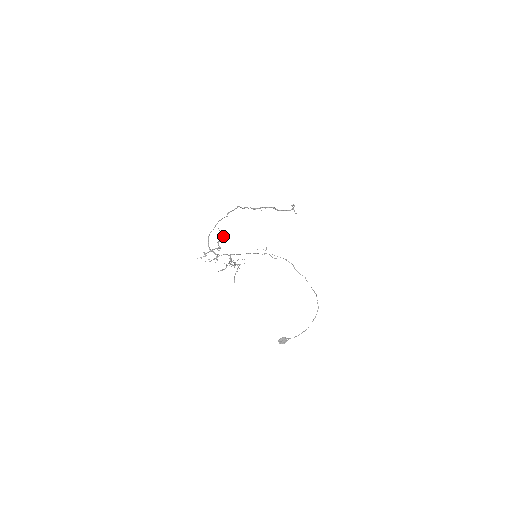
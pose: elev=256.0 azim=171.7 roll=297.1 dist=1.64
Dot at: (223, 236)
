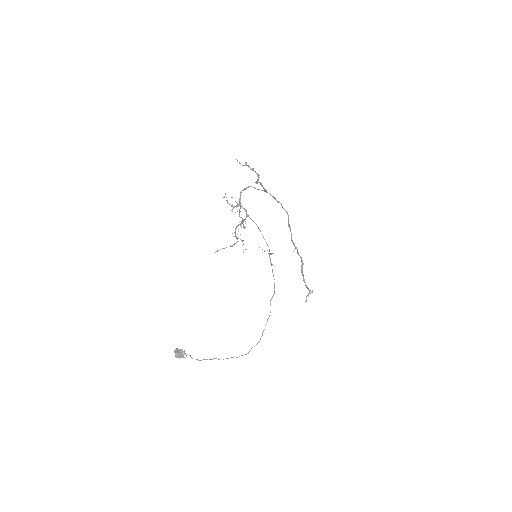
Dot at: occluded
